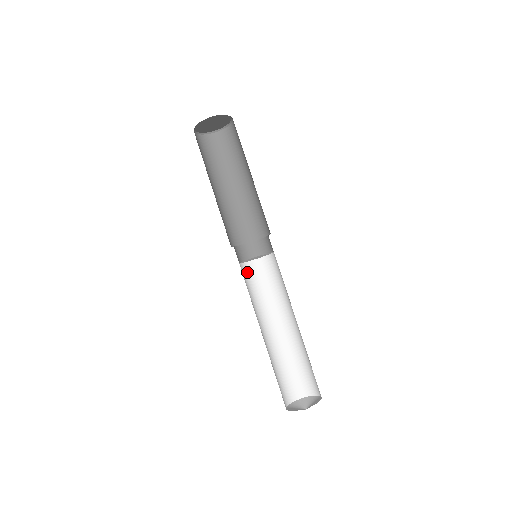
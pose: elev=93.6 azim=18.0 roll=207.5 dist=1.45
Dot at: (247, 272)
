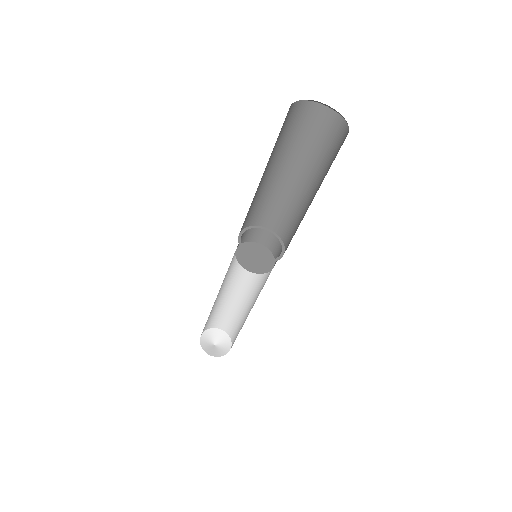
Dot at: occluded
